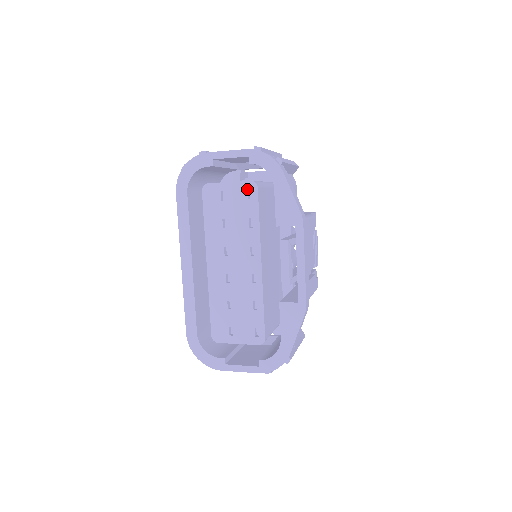
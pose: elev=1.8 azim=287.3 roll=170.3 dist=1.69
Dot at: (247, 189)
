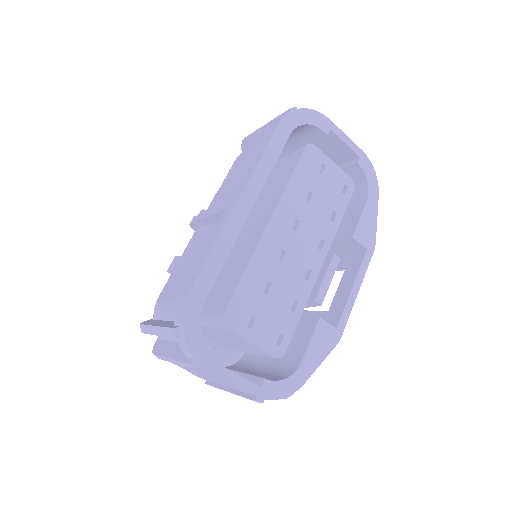
Dot at: (346, 183)
